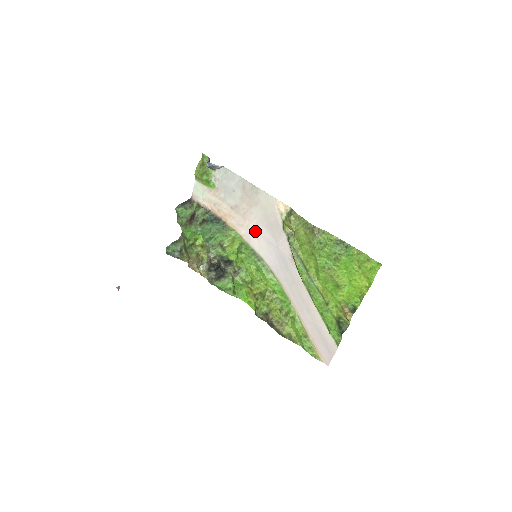
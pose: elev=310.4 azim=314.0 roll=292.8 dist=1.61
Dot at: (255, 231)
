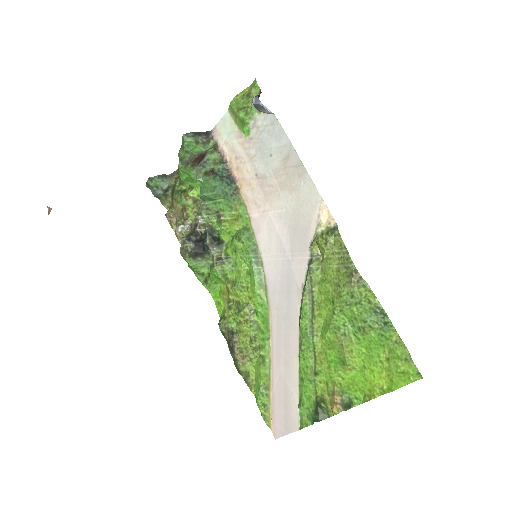
Dot at: (271, 224)
